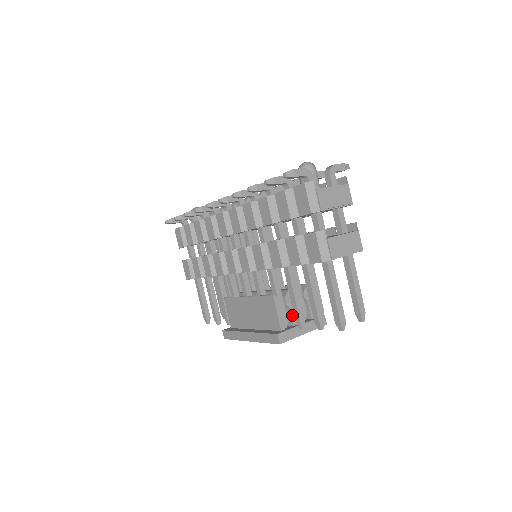
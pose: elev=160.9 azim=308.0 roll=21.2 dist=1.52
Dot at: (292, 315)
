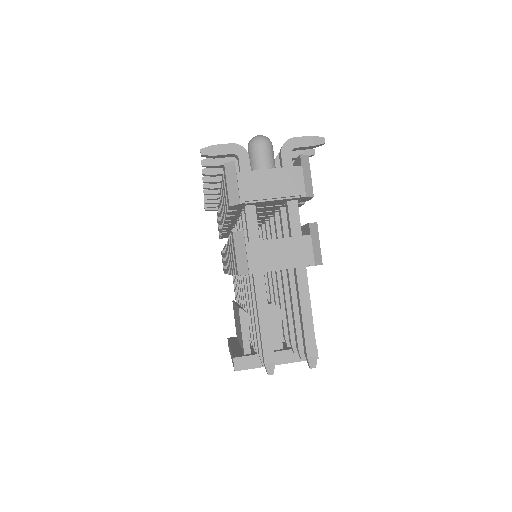
Dot at: occluded
